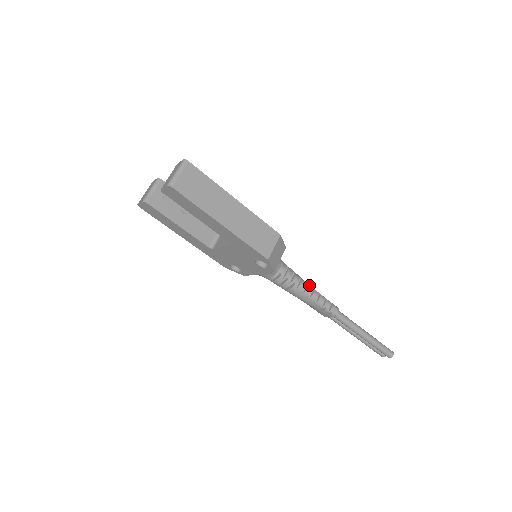
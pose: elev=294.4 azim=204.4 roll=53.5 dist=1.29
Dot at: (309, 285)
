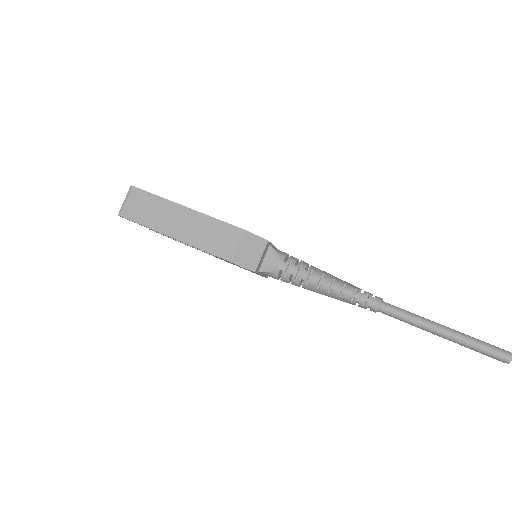
Dot at: (327, 277)
